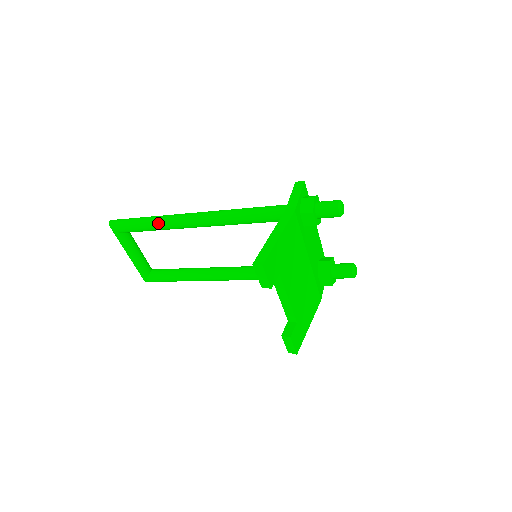
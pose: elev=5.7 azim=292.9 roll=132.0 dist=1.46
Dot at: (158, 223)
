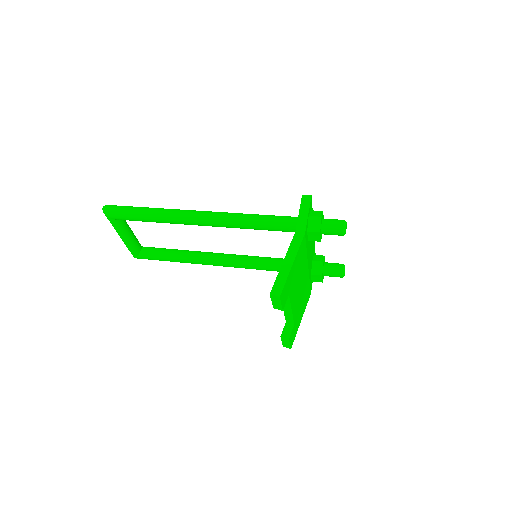
Dot at: (158, 217)
